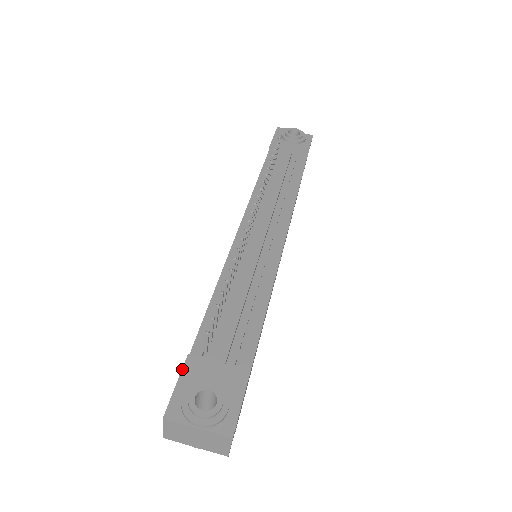
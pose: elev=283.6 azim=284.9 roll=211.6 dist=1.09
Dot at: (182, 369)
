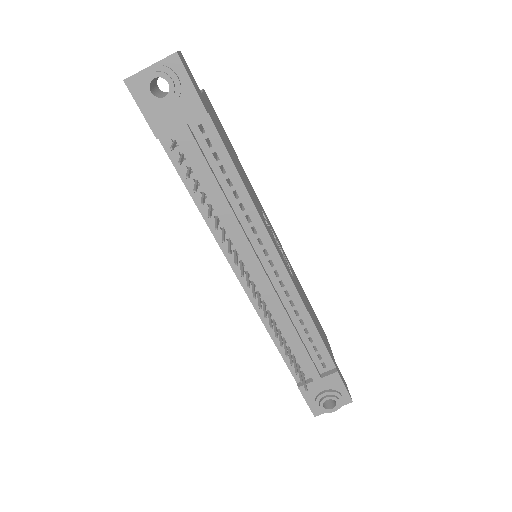
Dot at: (302, 395)
